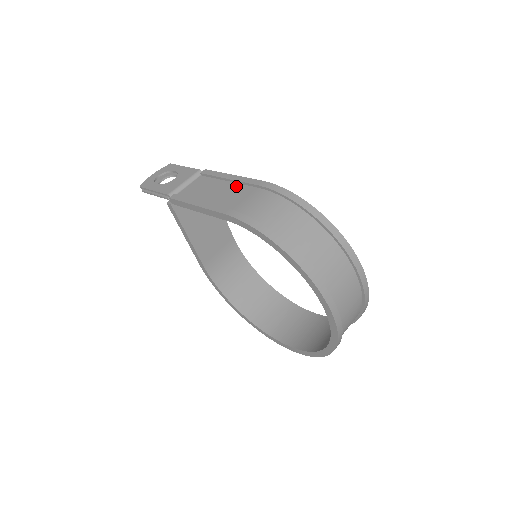
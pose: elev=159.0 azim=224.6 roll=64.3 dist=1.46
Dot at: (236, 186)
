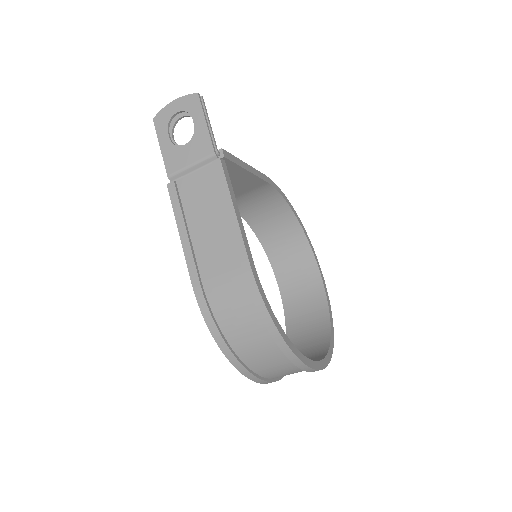
Dot at: (228, 234)
